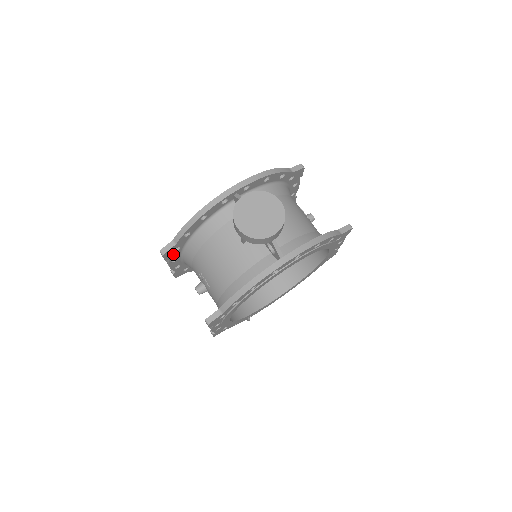
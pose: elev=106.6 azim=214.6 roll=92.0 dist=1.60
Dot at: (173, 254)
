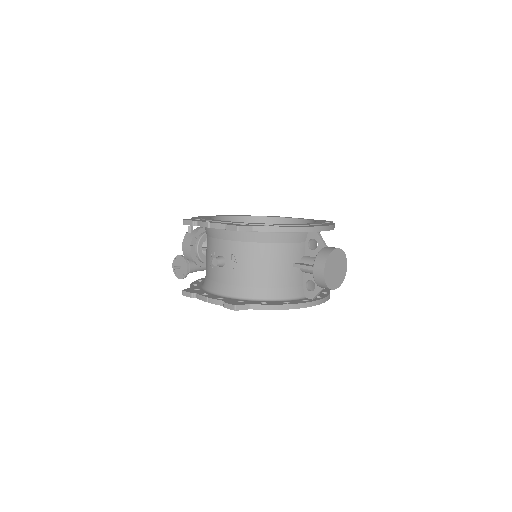
Dot at: occluded
